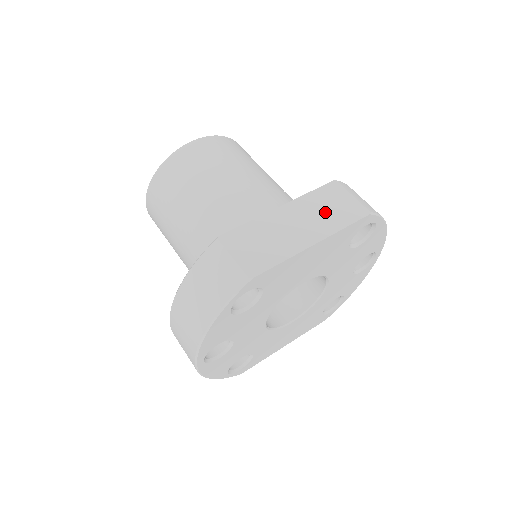
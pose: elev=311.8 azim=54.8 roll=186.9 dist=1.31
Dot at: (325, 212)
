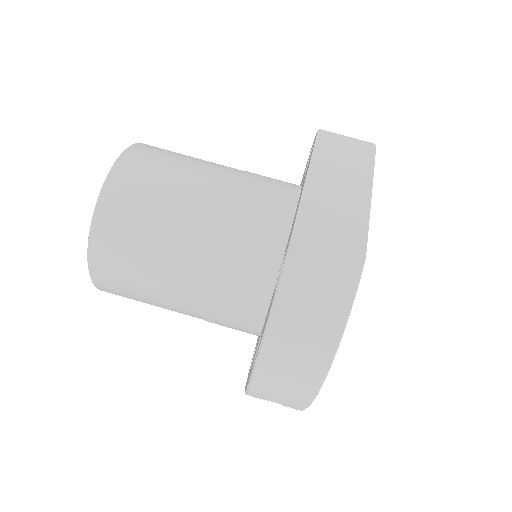
Dot at: (345, 162)
